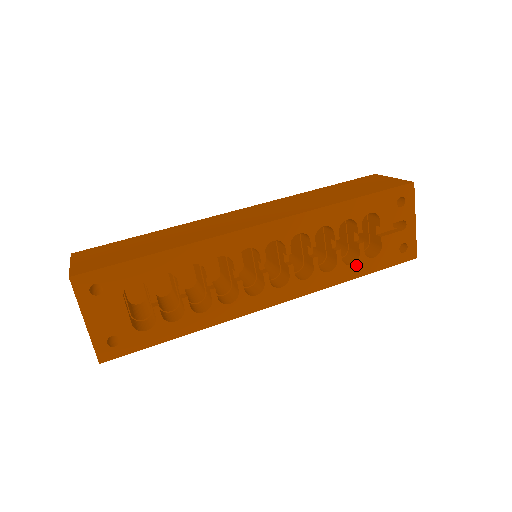
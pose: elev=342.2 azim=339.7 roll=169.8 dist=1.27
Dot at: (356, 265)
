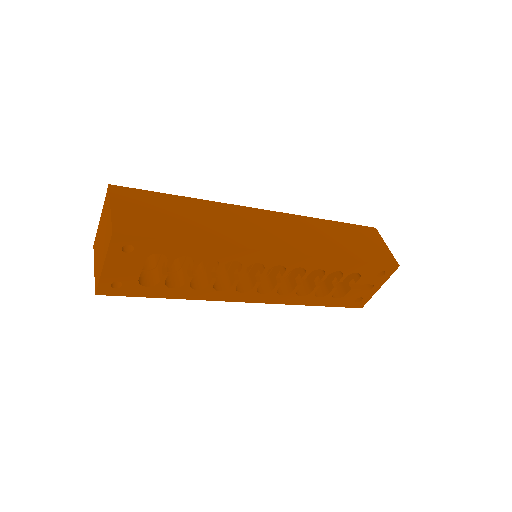
Dot at: (321, 298)
